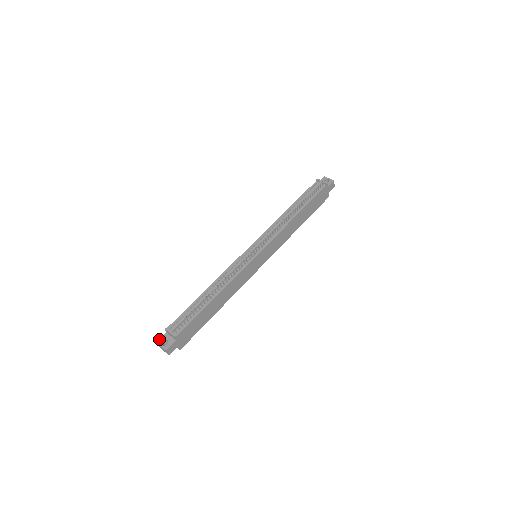
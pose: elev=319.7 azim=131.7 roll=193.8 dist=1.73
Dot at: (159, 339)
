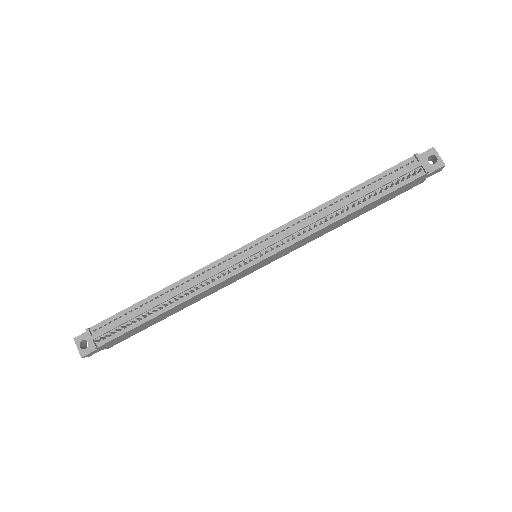
Dot at: occluded
